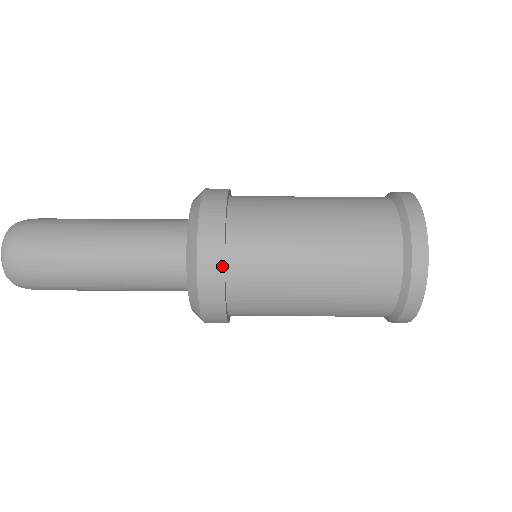
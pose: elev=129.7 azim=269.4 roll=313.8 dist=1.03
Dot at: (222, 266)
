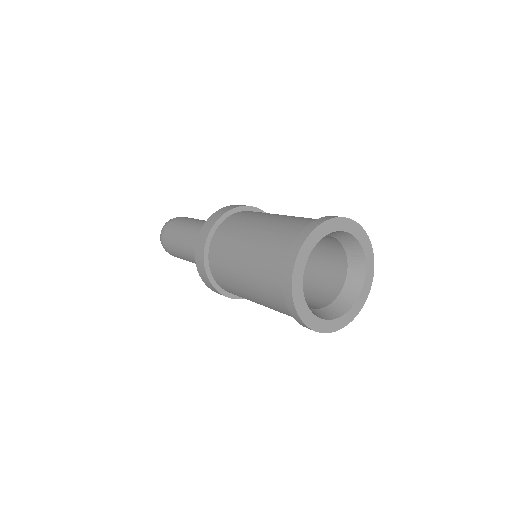
Dot at: (226, 212)
